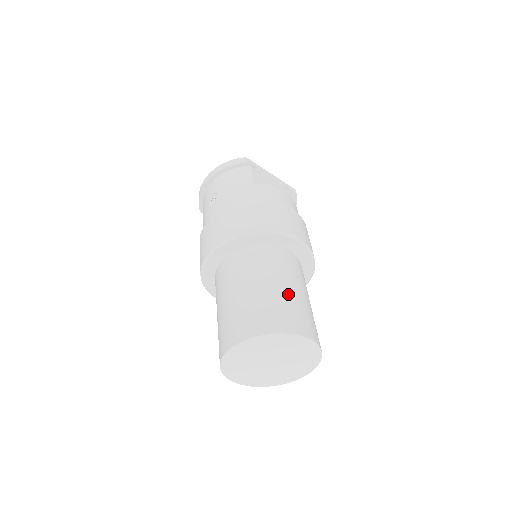
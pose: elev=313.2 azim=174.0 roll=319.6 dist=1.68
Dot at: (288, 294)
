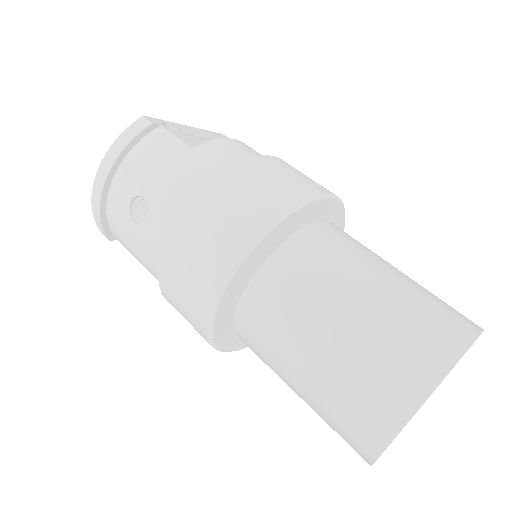
Dot at: (399, 285)
